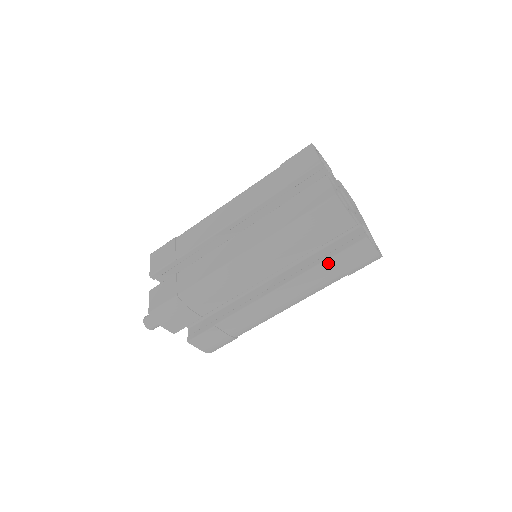
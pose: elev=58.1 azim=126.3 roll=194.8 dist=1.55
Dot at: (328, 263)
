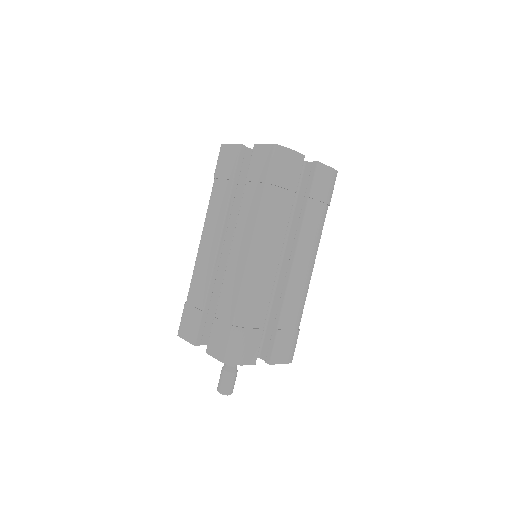
Dot at: (310, 204)
